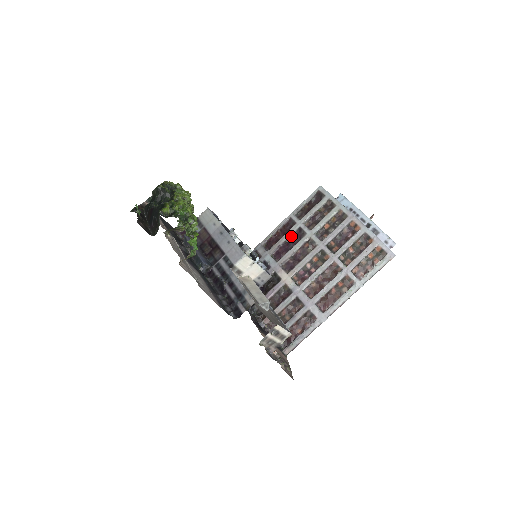
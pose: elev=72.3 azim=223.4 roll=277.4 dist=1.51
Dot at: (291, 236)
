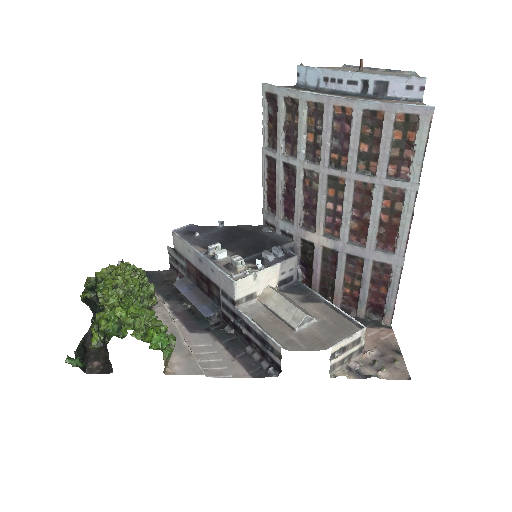
Dot at: (284, 180)
